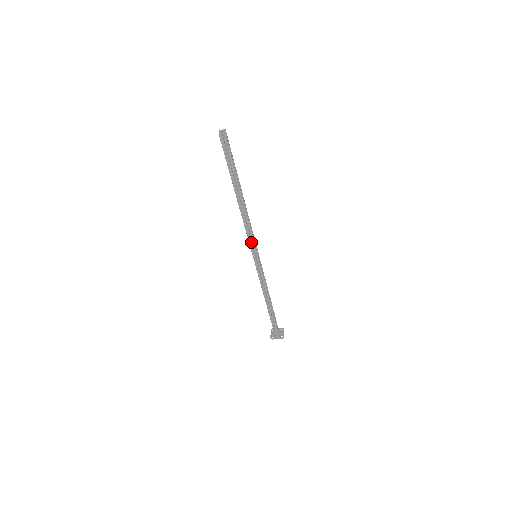
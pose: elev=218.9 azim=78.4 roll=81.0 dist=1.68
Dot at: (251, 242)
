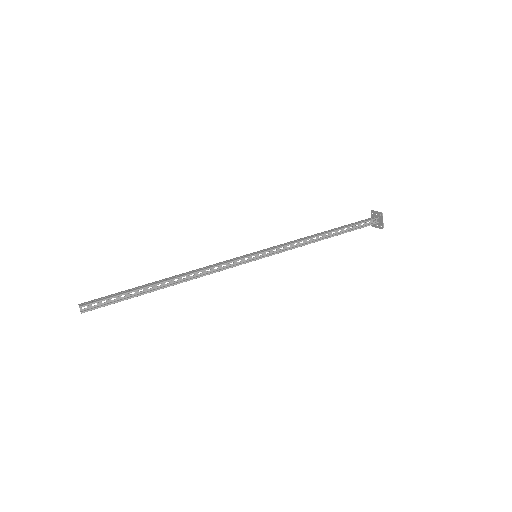
Dot at: (233, 266)
